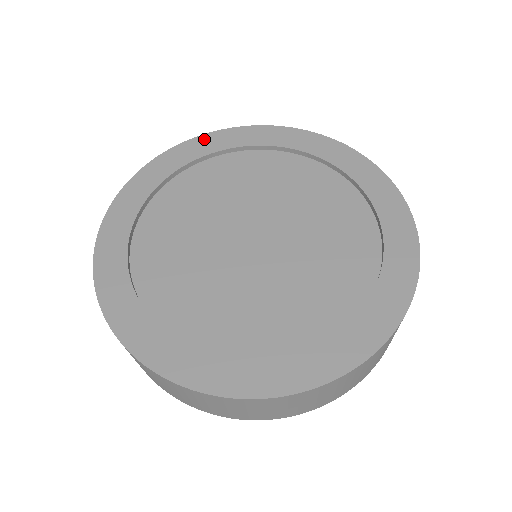
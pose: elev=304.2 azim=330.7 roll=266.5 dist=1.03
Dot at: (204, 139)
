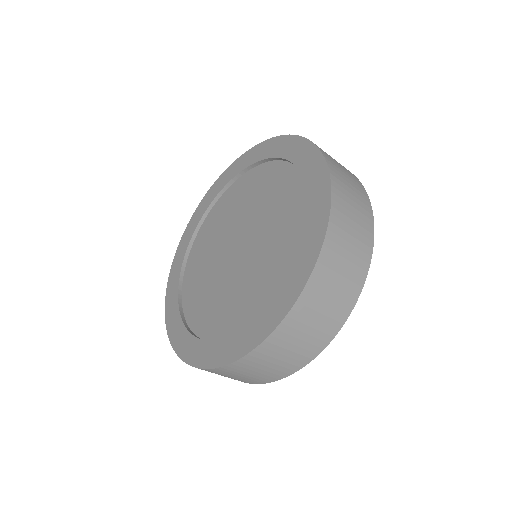
Dot at: (222, 176)
